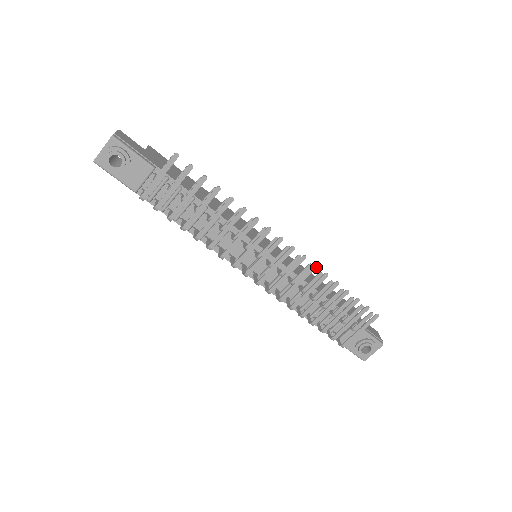
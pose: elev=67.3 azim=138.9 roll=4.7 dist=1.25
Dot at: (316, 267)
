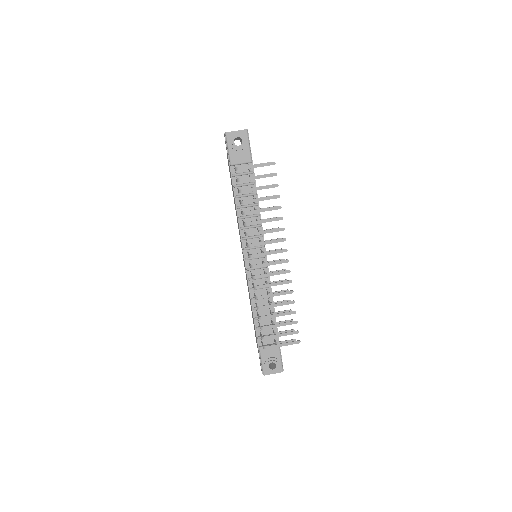
Dot at: (291, 282)
